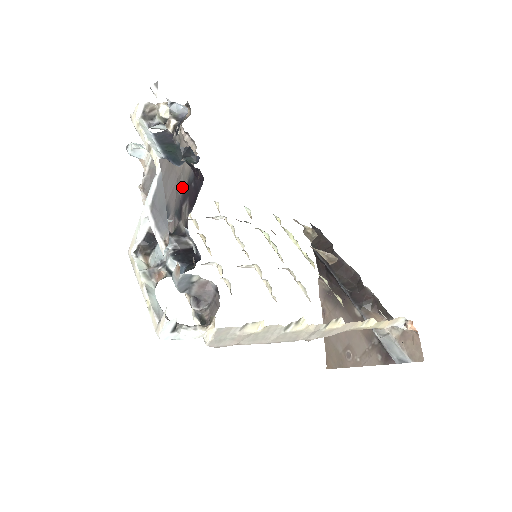
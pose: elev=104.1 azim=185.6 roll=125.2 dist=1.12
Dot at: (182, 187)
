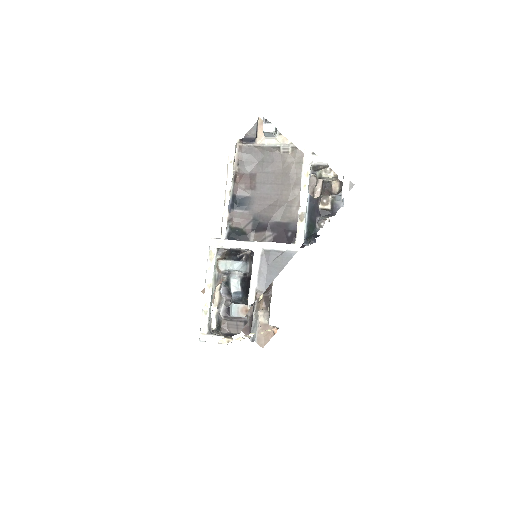
Dot at: (278, 218)
